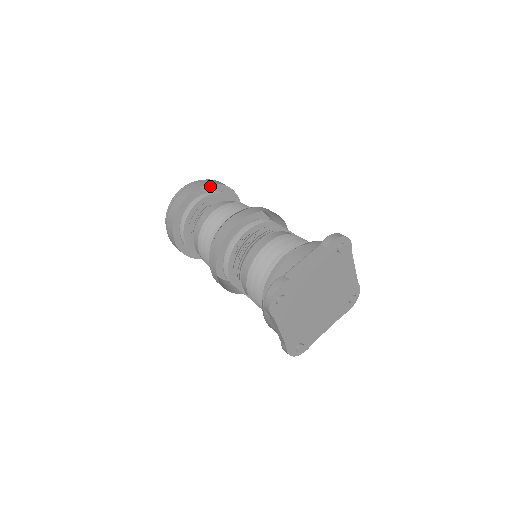
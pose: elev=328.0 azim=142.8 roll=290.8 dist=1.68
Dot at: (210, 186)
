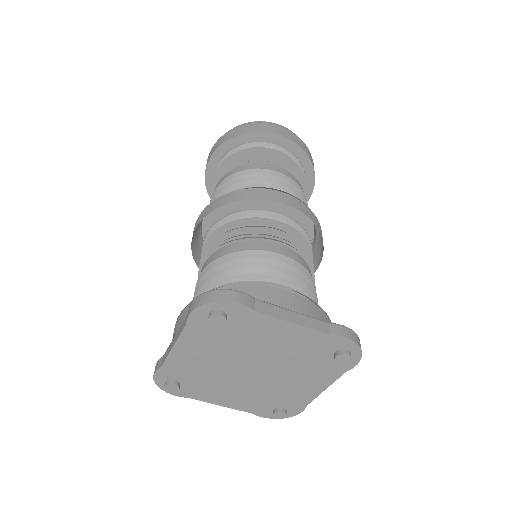
Dot at: (303, 154)
